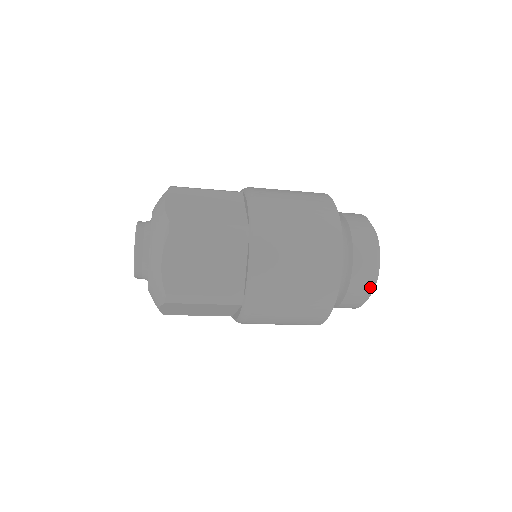
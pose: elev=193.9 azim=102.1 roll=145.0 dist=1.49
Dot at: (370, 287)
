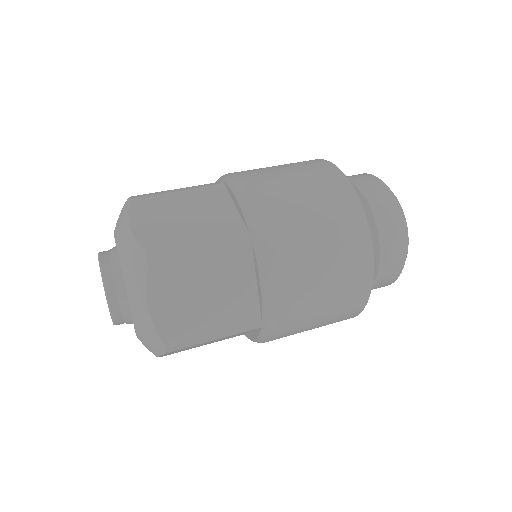
Dot at: (402, 263)
